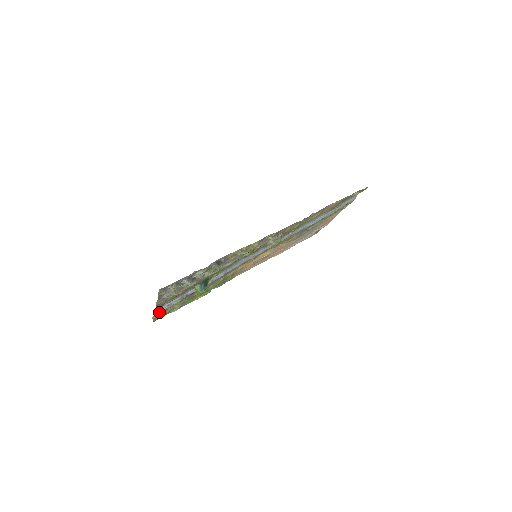
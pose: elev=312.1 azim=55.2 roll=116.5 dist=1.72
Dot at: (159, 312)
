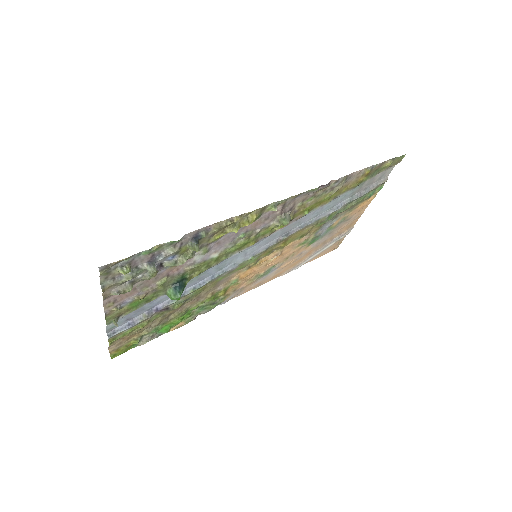
Dot at: (116, 337)
